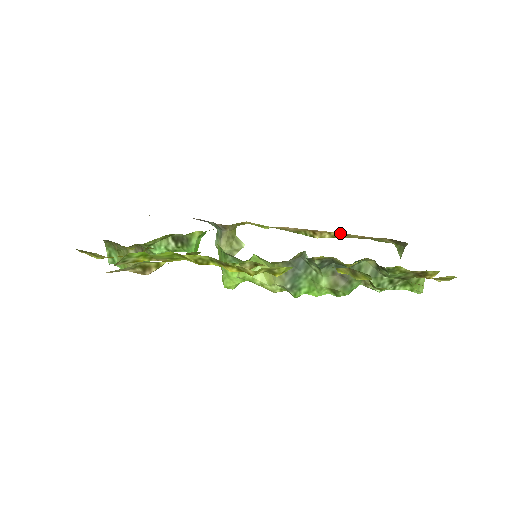
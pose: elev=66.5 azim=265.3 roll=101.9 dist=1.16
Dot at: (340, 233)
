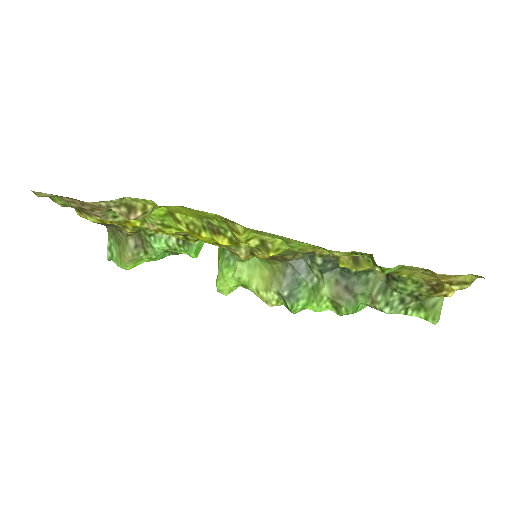
Dot at: occluded
